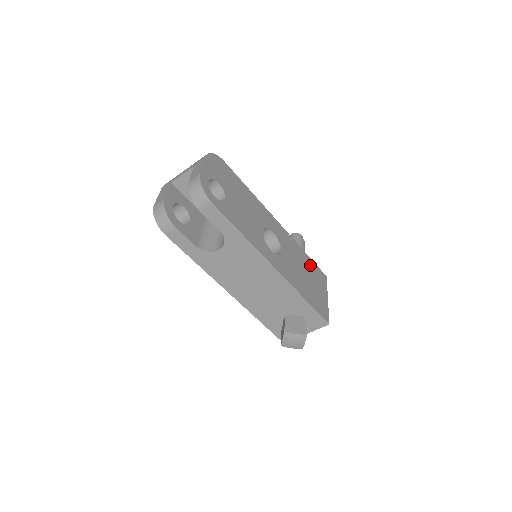
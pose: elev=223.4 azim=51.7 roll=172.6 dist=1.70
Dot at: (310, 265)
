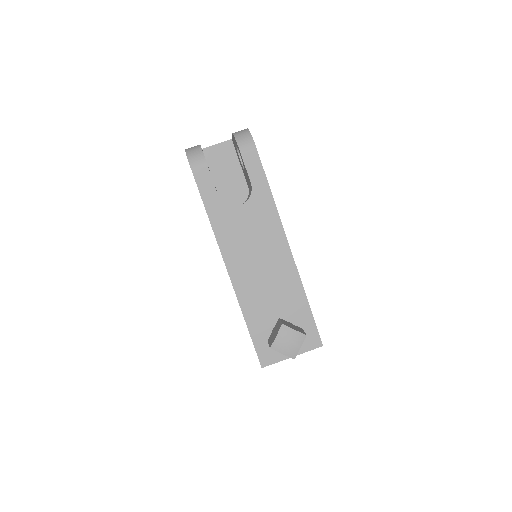
Dot at: occluded
